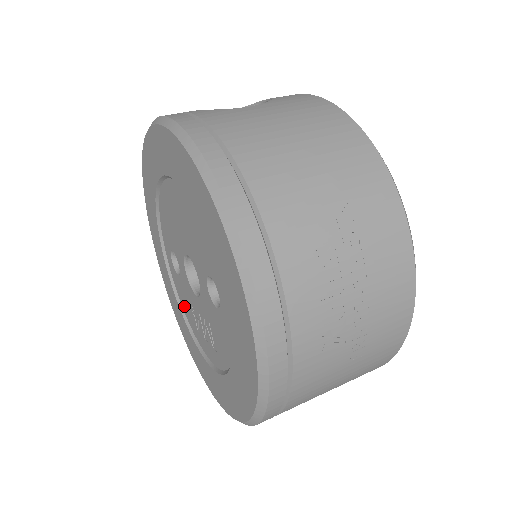
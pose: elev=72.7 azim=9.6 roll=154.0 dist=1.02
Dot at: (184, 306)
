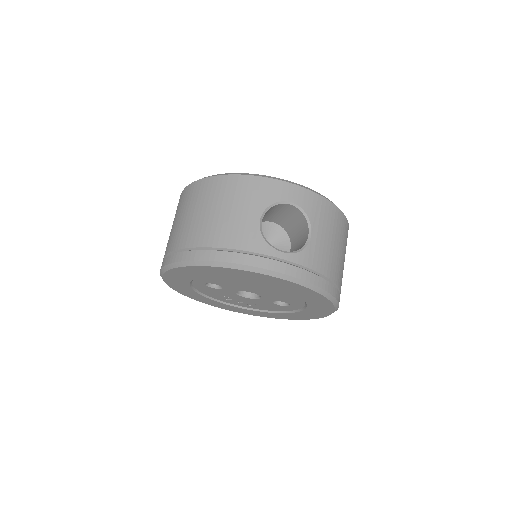
Dot at: (205, 292)
